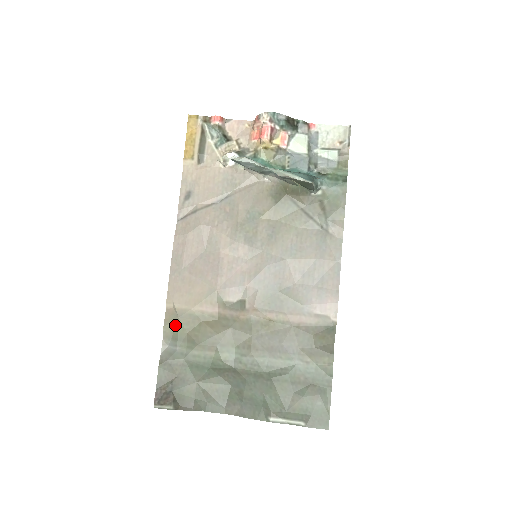
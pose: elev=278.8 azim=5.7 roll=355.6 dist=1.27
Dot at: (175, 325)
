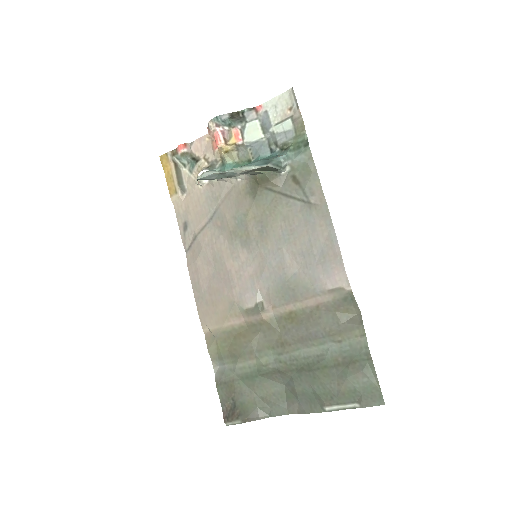
Dot at: (216, 346)
